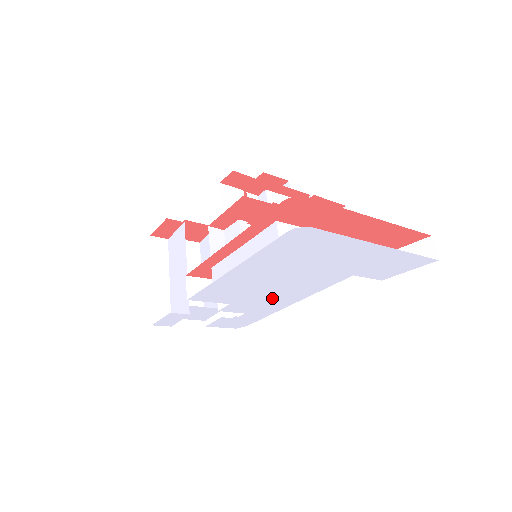
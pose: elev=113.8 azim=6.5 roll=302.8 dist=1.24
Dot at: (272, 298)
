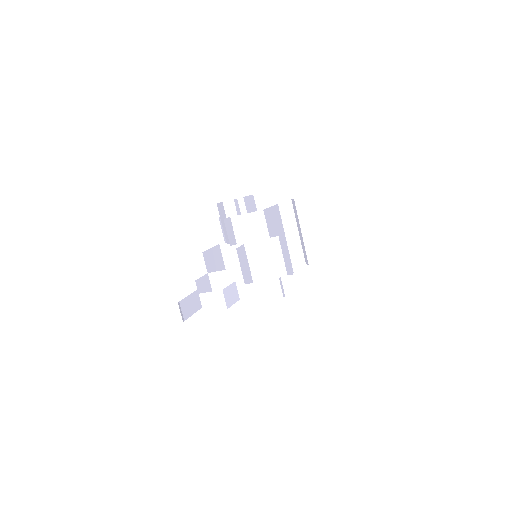
Dot at: occluded
